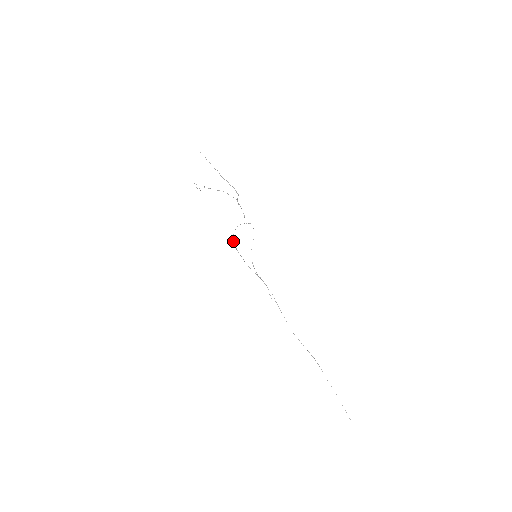
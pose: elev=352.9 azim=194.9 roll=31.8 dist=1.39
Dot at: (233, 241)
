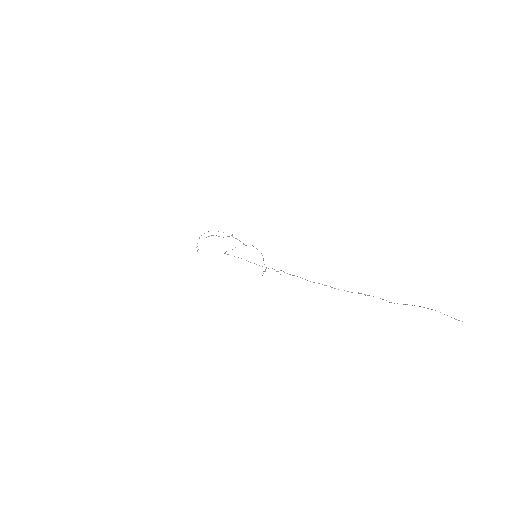
Dot at: (224, 253)
